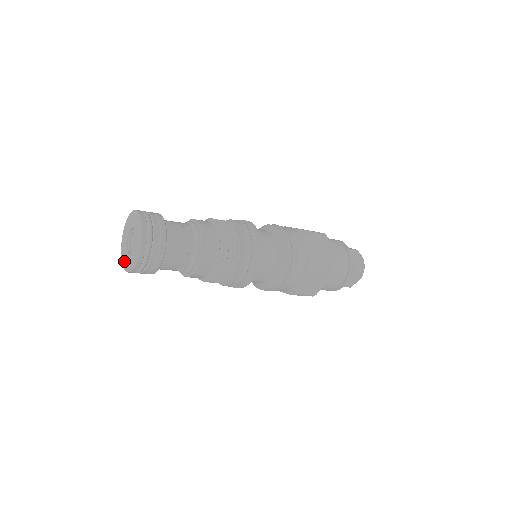
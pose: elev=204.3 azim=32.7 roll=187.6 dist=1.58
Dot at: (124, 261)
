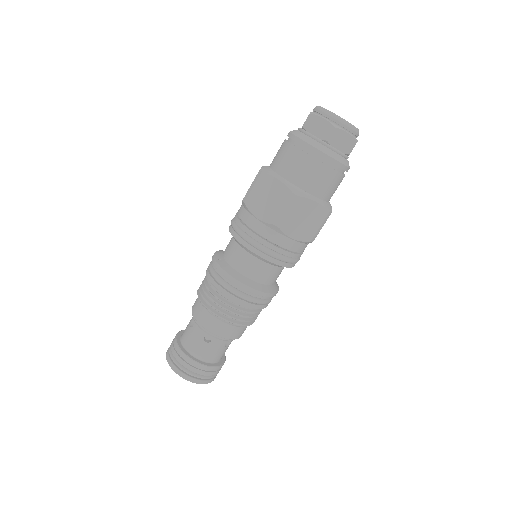
Dot at: occluded
